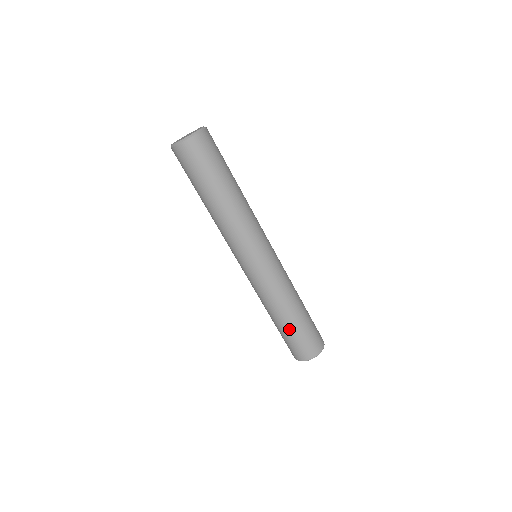
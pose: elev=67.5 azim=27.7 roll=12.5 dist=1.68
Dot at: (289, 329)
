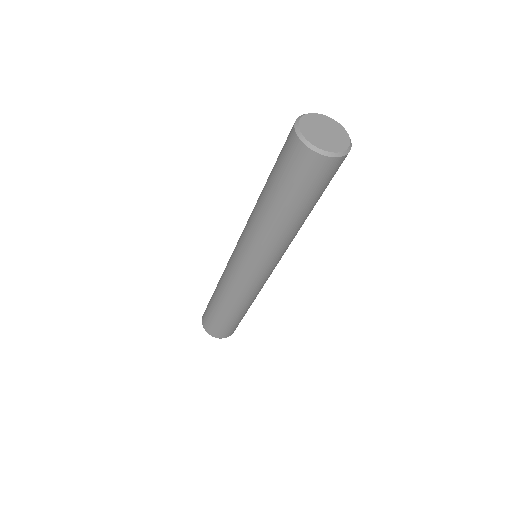
Dot at: (217, 313)
